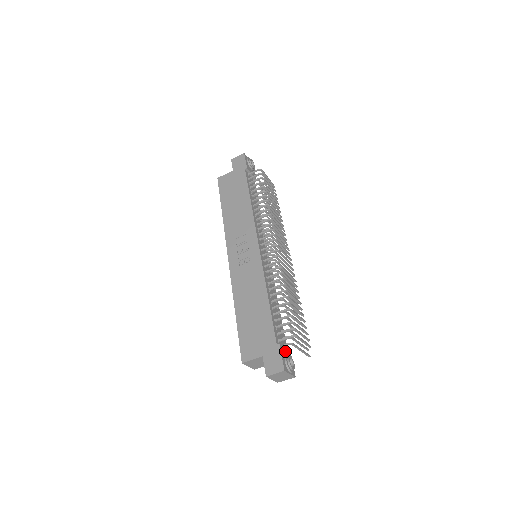
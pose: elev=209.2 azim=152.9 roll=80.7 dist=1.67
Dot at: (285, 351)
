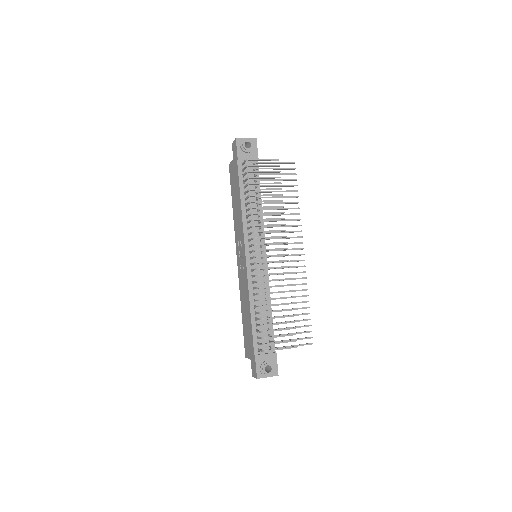
Dot at: (265, 358)
